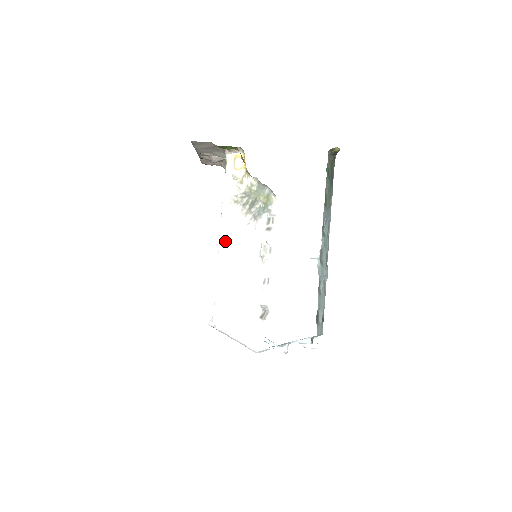
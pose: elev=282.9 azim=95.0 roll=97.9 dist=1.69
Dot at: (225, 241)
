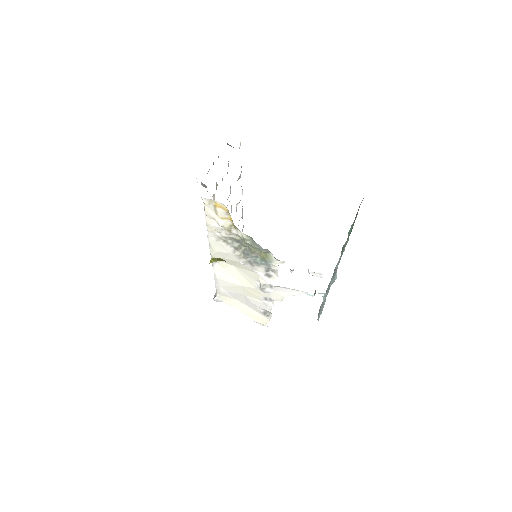
Dot at: occluded
